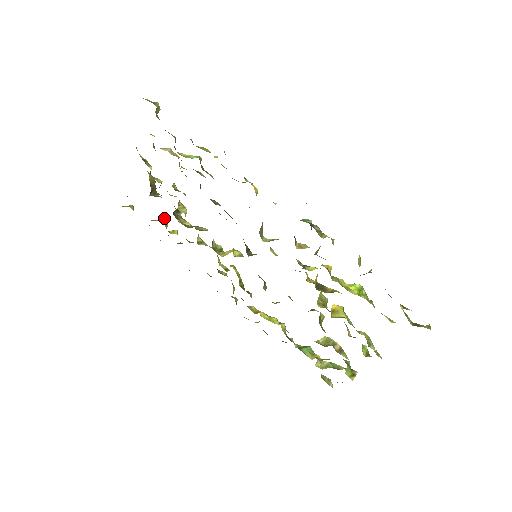
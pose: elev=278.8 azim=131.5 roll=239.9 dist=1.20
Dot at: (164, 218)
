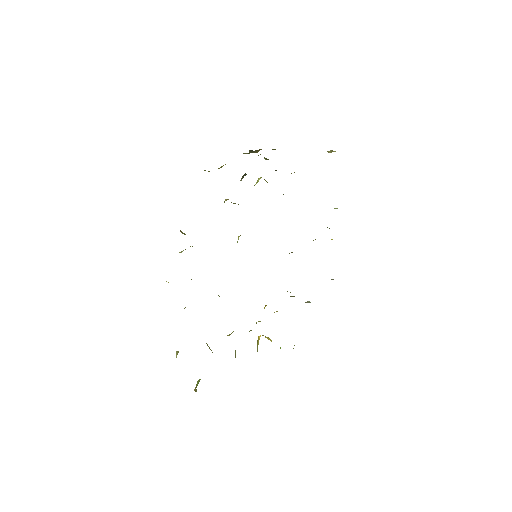
Dot at: occluded
